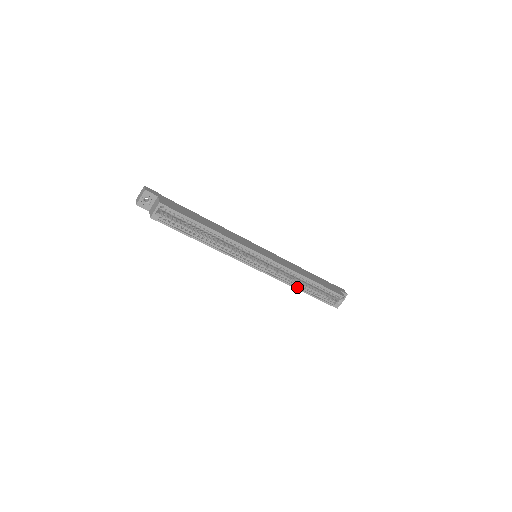
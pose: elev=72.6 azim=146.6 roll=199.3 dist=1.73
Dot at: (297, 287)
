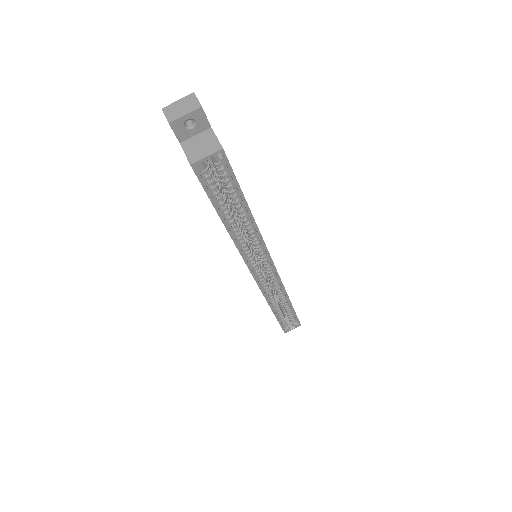
Dot at: (272, 306)
